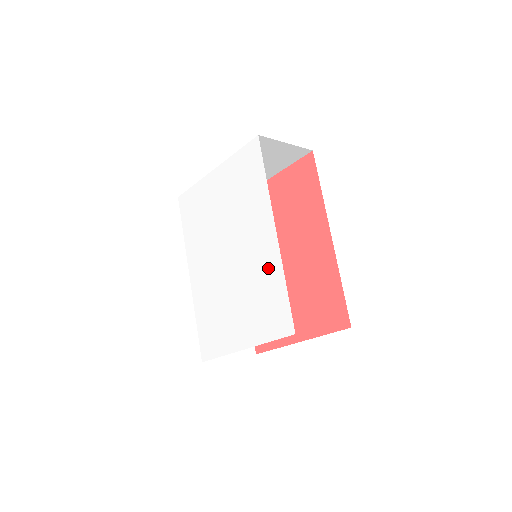
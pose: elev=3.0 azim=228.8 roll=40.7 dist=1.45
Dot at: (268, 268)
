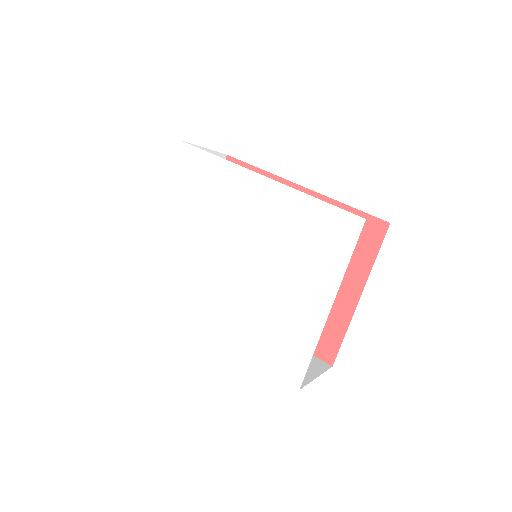
Dot at: (286, 210)
